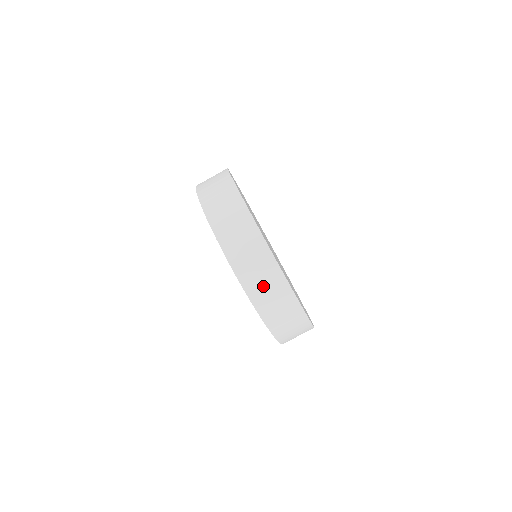
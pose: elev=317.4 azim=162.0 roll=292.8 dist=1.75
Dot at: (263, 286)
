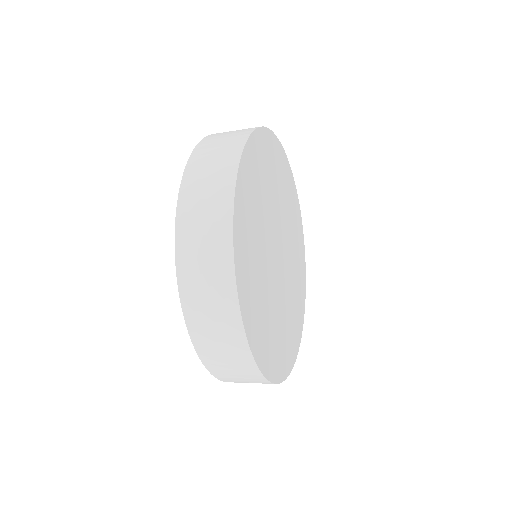
Dot at: (204, 291)
